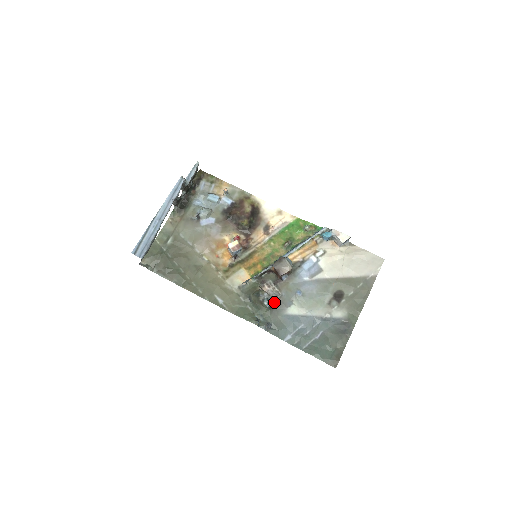
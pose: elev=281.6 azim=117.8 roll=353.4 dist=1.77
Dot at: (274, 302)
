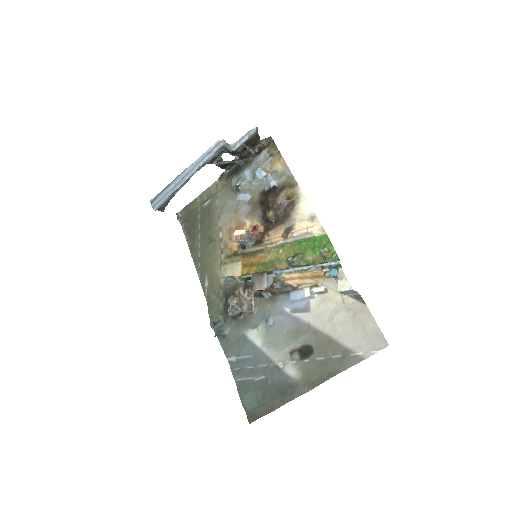
Dot at: (242, 314)
